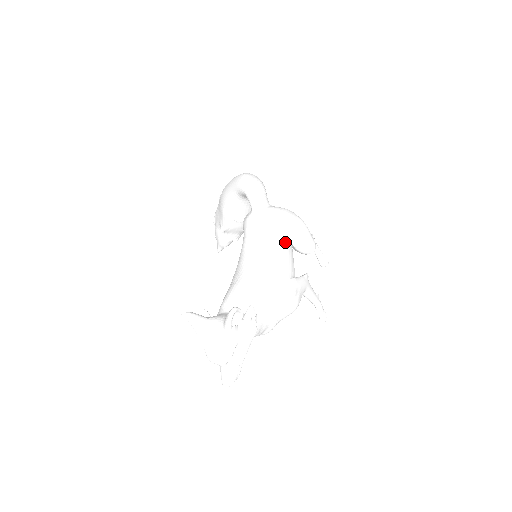
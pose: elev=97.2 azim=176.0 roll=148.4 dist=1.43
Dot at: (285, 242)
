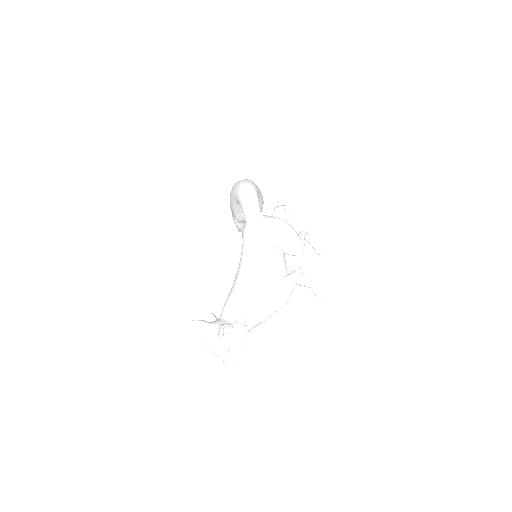
Dot at: (273, 252)
